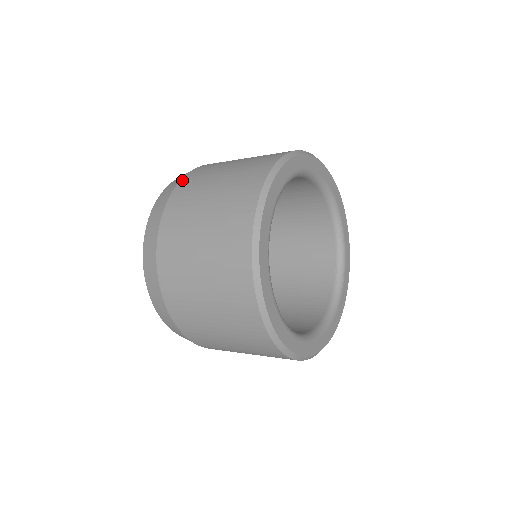
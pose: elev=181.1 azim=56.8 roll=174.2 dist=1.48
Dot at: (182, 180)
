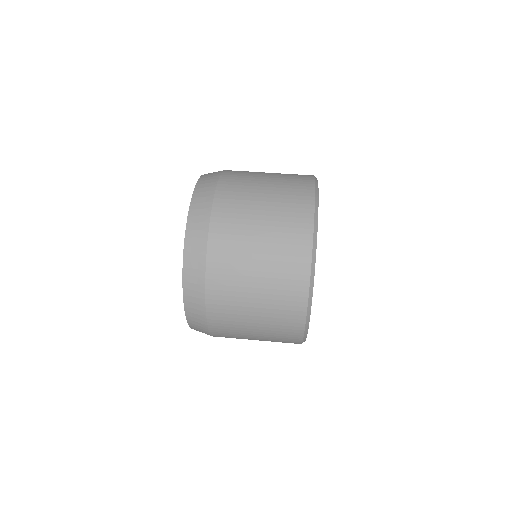
Dot at: (210, 328)
